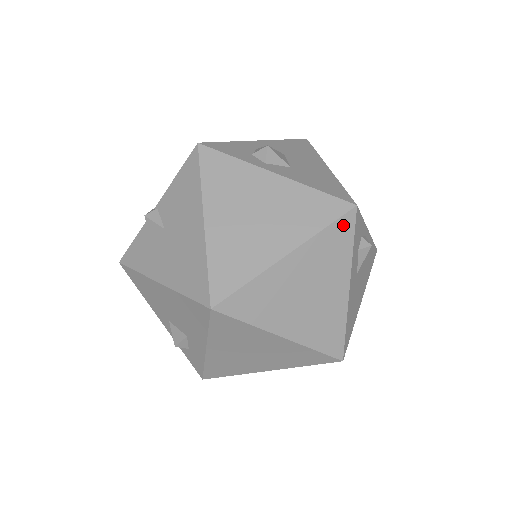
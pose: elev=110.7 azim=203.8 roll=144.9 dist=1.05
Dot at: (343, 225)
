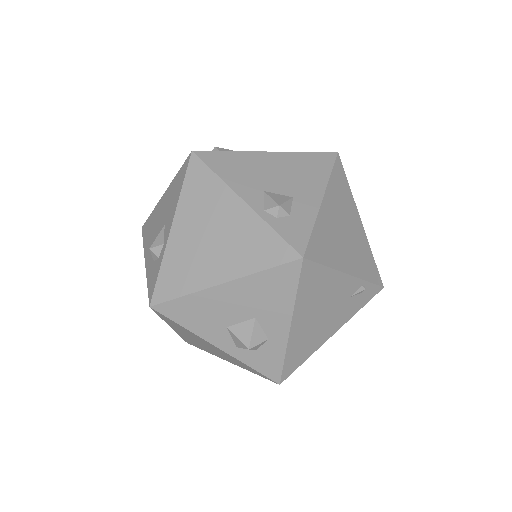
Dot at: occluded
